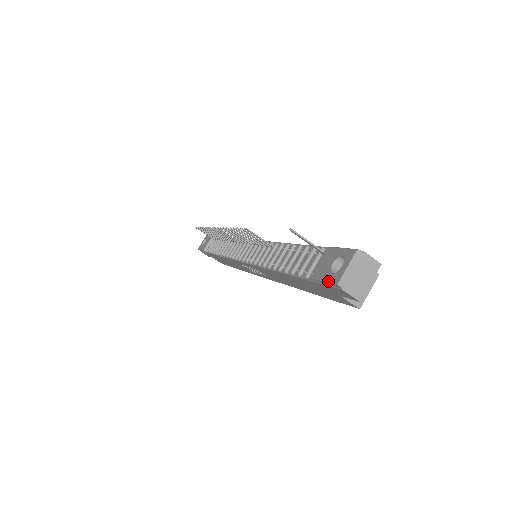
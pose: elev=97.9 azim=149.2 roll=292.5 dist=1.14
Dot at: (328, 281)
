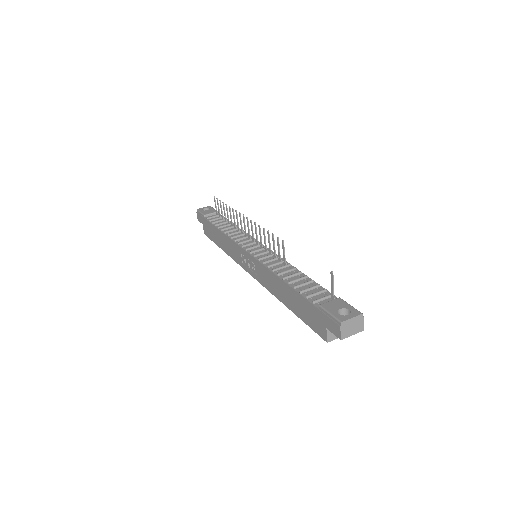
Dot at: (334, 316)
